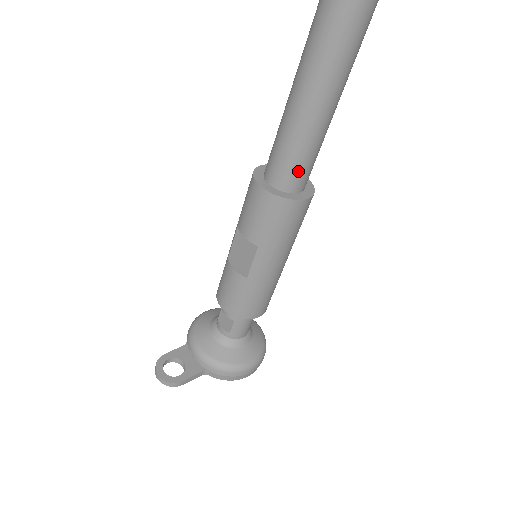
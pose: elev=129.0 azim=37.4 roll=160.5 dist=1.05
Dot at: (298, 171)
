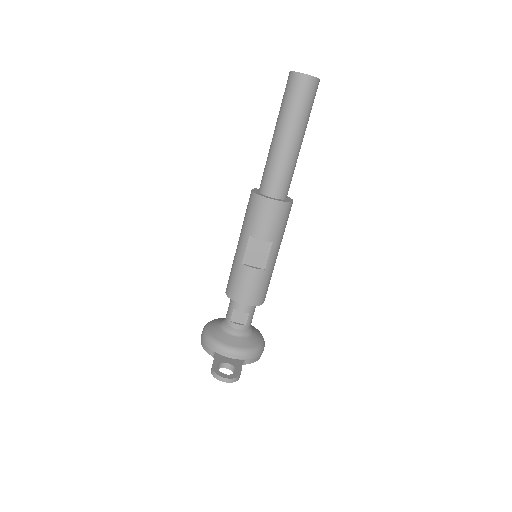
Dot at: (289, 183)
